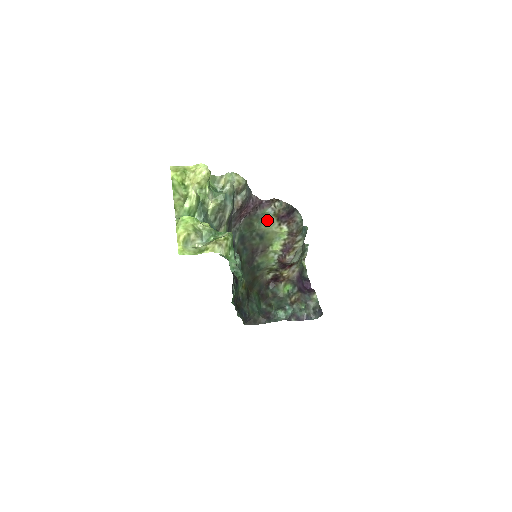
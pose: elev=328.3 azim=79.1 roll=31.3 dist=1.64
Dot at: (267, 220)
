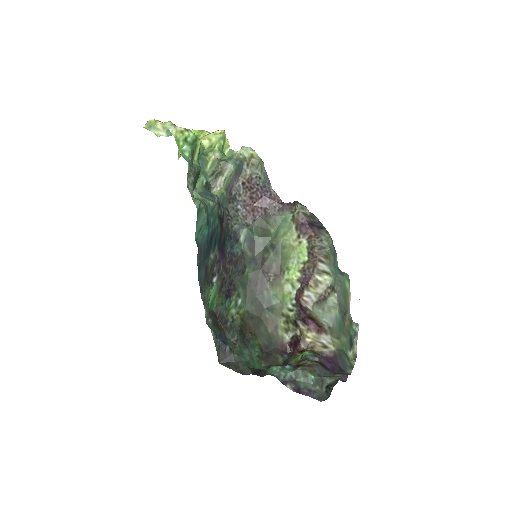
Dot at: (285, 228)
